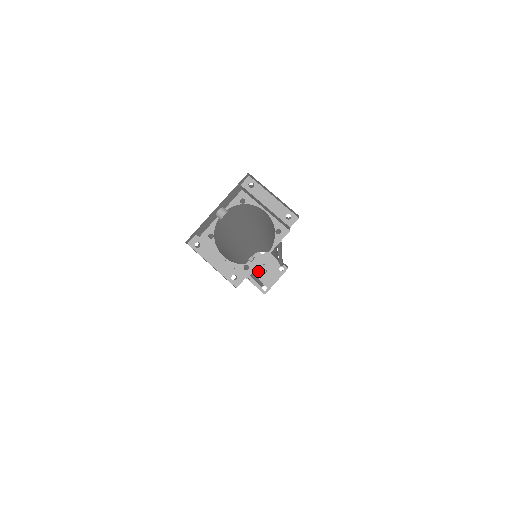
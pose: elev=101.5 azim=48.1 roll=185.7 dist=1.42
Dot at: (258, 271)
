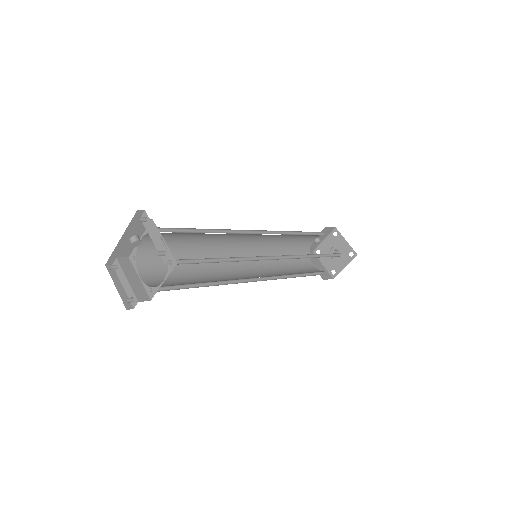
Dot at: occluded
